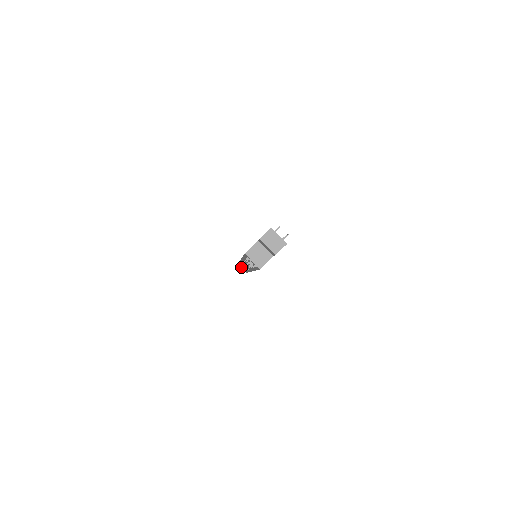
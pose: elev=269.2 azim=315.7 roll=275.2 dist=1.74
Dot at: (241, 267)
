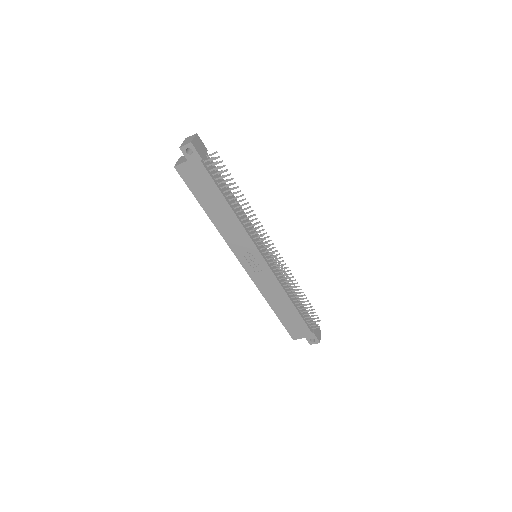
Dot at: occluded
